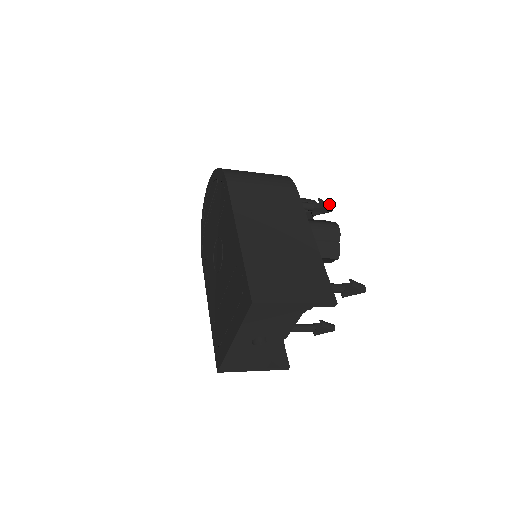
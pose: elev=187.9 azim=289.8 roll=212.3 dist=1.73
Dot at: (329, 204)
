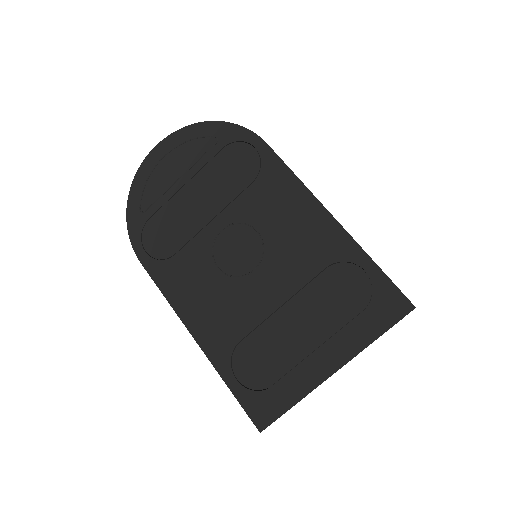
Dot at: occluded
